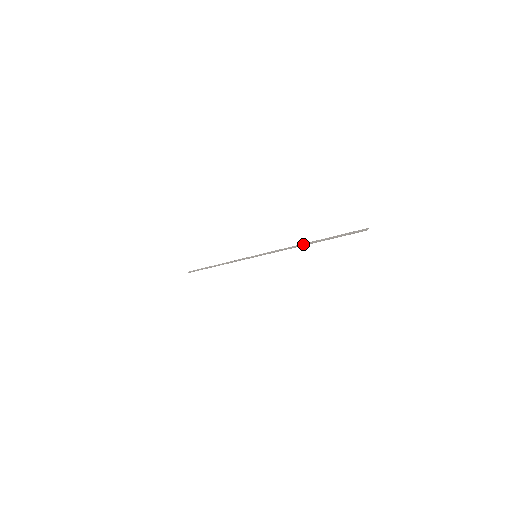
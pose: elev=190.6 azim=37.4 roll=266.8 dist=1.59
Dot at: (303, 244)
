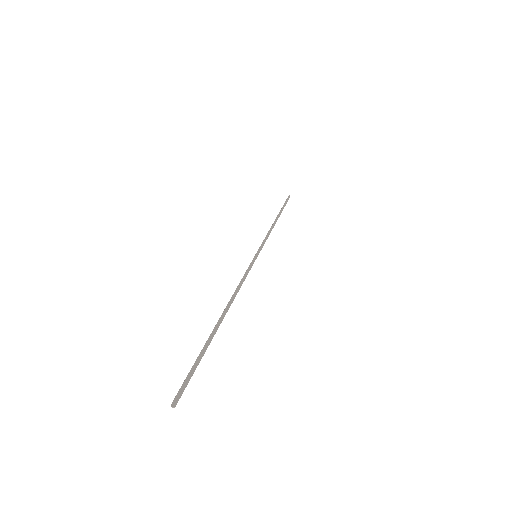
Dot at: (224, 310)
